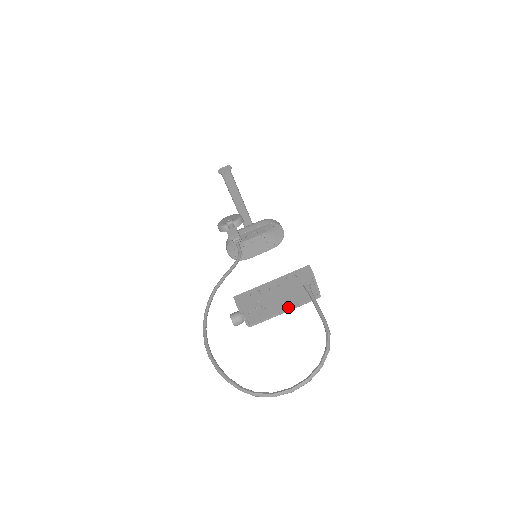
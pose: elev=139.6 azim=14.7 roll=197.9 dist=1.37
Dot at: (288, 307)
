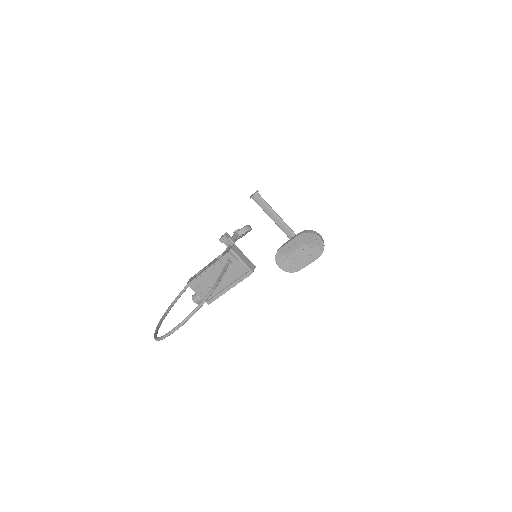
Dot at: (228, 283)
